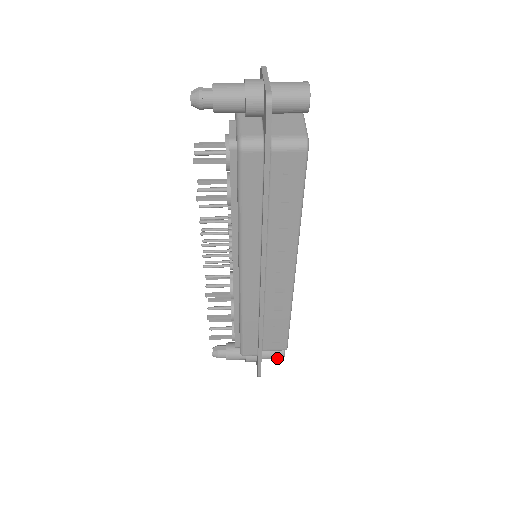
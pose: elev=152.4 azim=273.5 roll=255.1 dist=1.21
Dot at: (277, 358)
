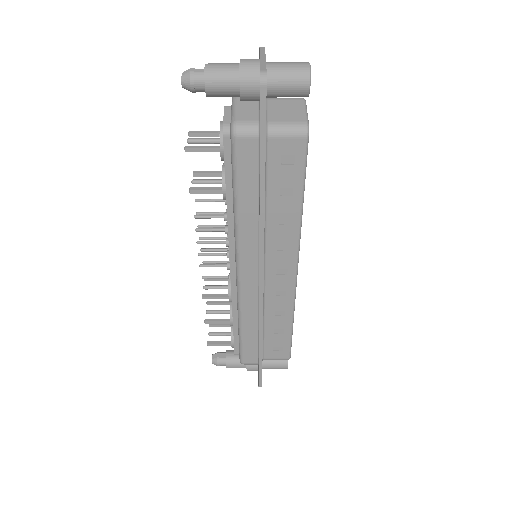
Dot at: (280, 368)
